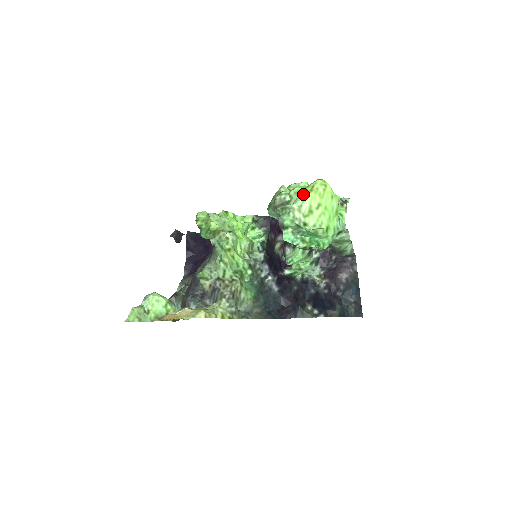
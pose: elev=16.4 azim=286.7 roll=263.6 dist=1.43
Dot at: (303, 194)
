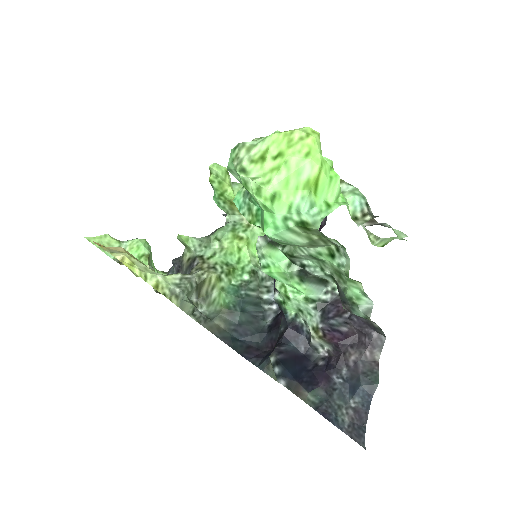
Dot at: (272, 134)
